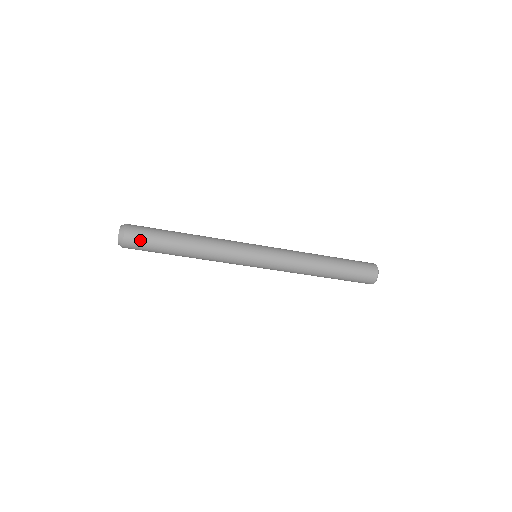
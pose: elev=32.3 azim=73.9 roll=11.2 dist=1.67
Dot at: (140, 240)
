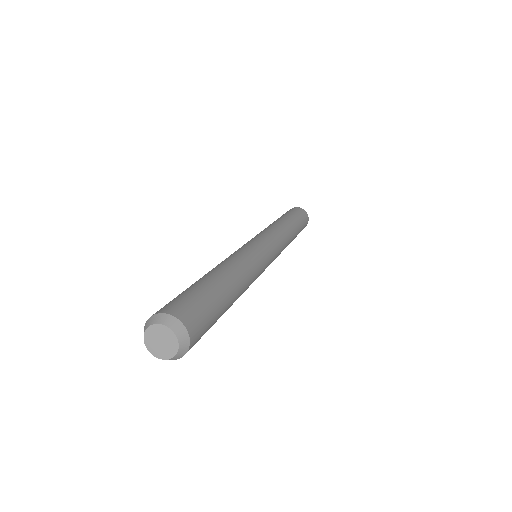
Dot at: (203, 321)
